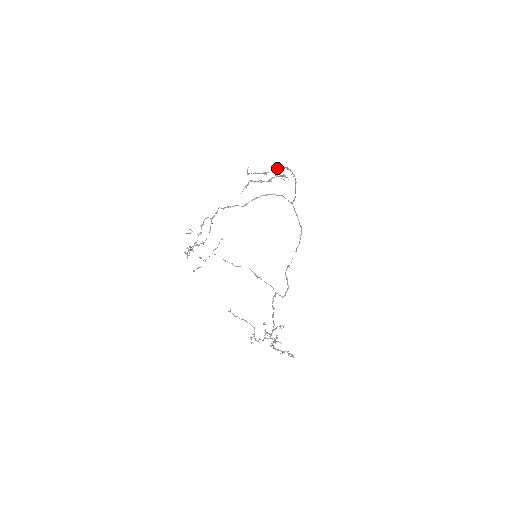
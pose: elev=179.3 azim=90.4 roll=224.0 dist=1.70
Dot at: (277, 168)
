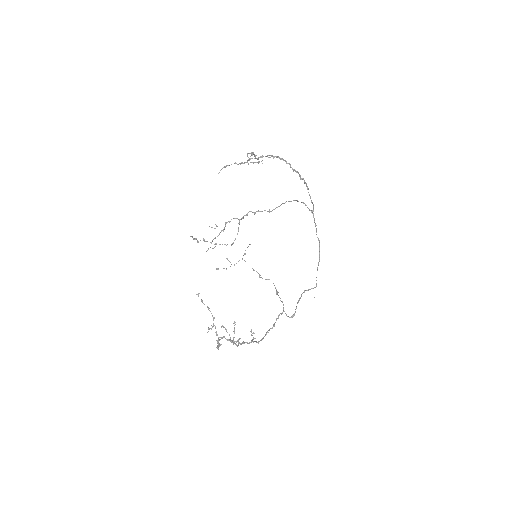
Dot at: (269, 157)
